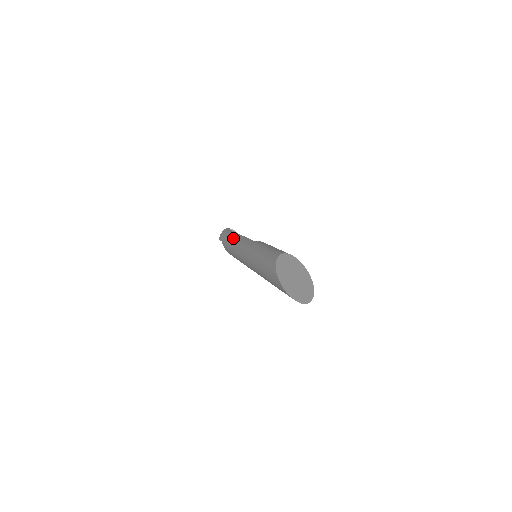
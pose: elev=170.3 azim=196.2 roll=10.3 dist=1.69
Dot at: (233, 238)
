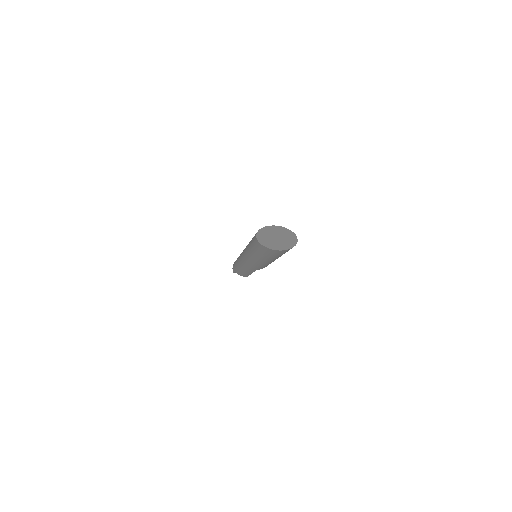
Dot at: (237, 259)
